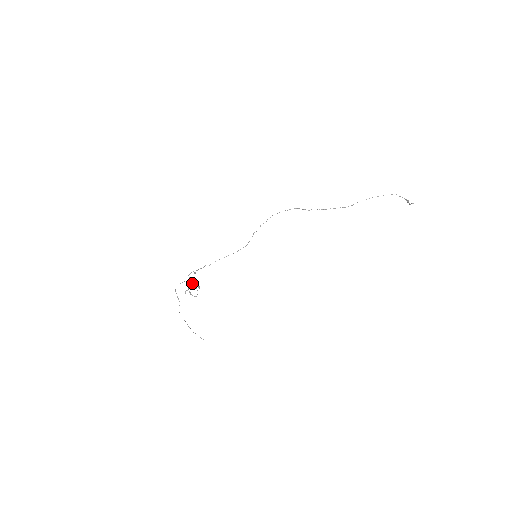
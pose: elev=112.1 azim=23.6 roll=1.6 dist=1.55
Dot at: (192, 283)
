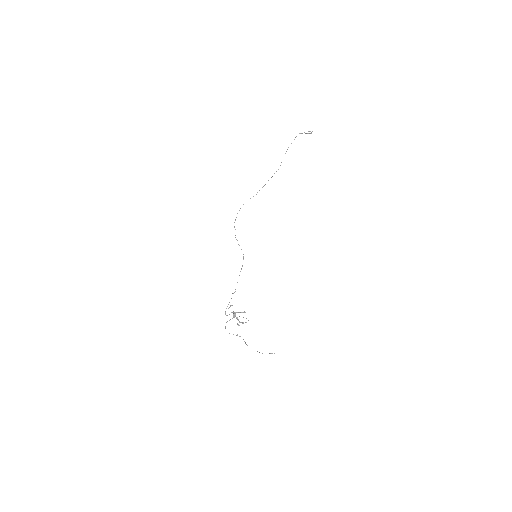
Dot at: (233, 317)
